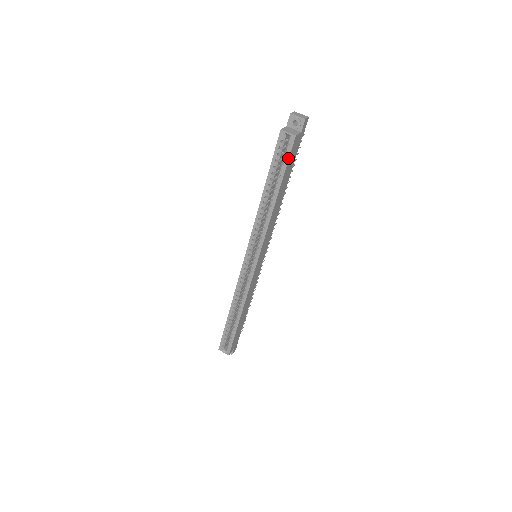
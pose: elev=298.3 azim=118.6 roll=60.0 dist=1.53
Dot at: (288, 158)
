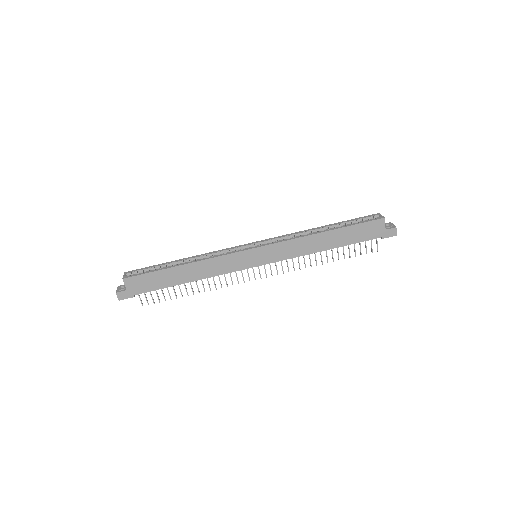
Dot at: (365, 222)
